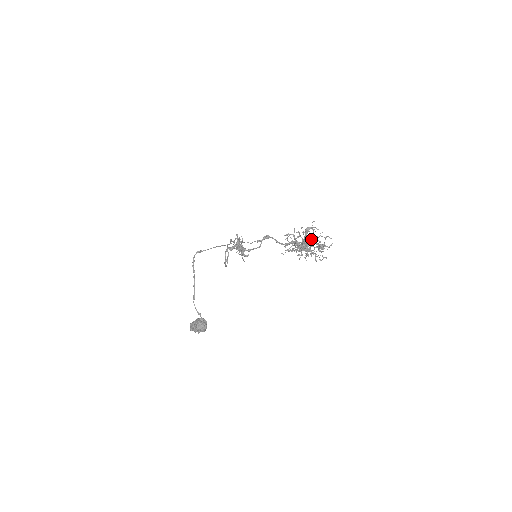
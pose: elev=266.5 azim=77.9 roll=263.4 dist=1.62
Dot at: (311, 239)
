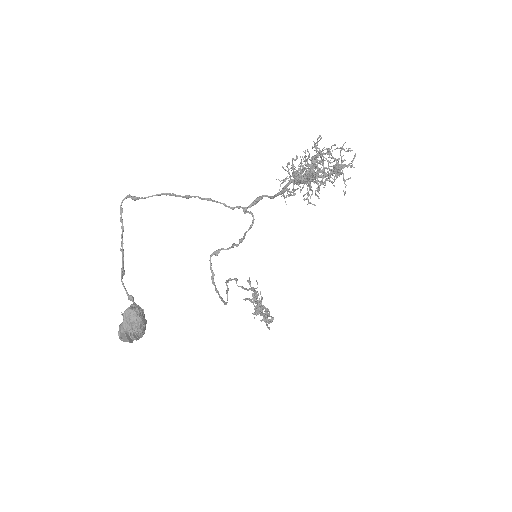
Dot at: occluded
